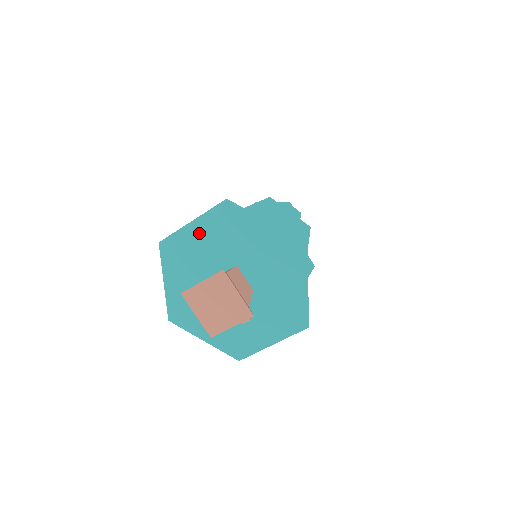
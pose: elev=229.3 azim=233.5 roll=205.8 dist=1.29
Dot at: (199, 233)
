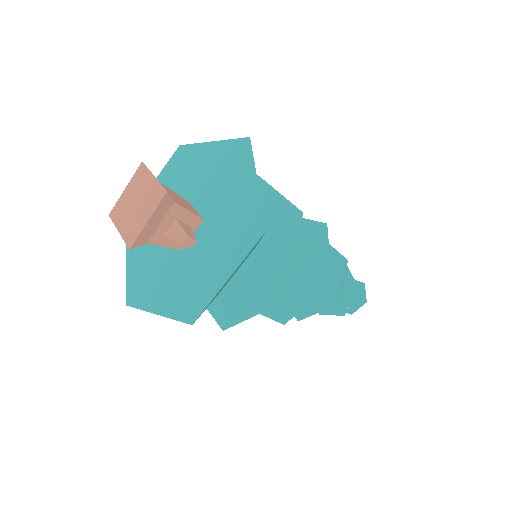
Dot at: occluded
